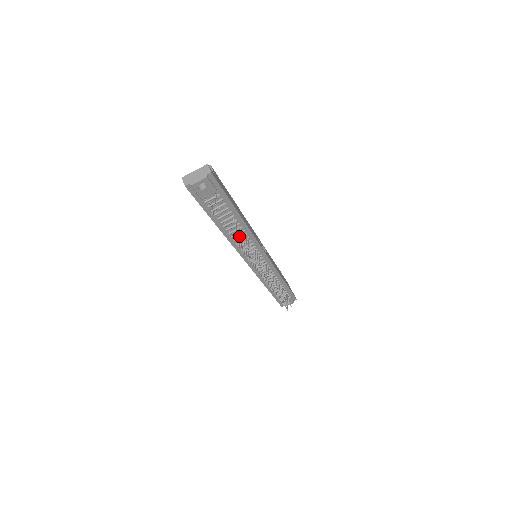
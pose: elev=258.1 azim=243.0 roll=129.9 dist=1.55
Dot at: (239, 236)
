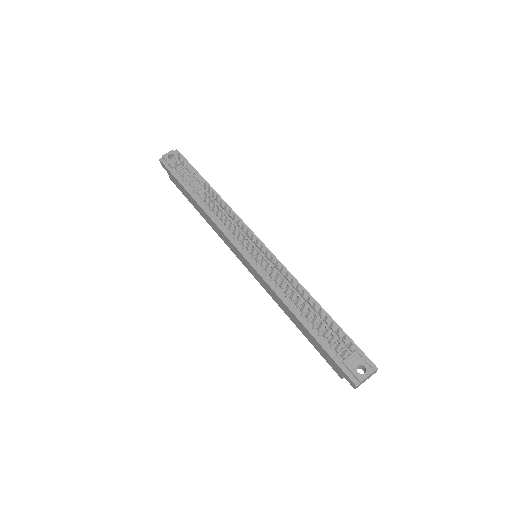
Dot at: (204, 183)
